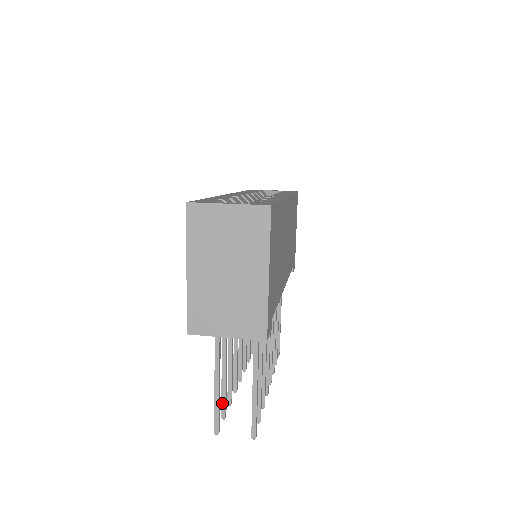
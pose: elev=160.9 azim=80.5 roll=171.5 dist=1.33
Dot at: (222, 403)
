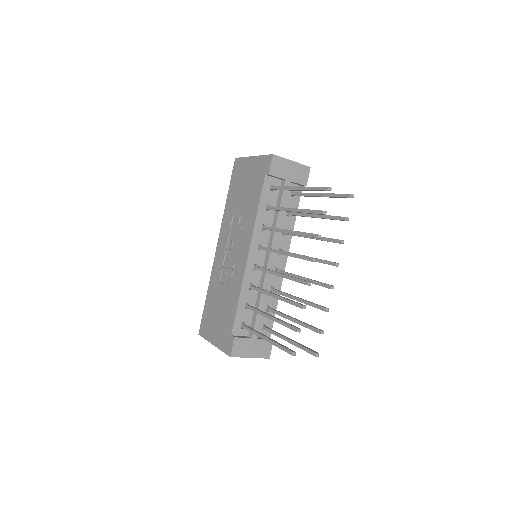
Dot at: (315, 210)
